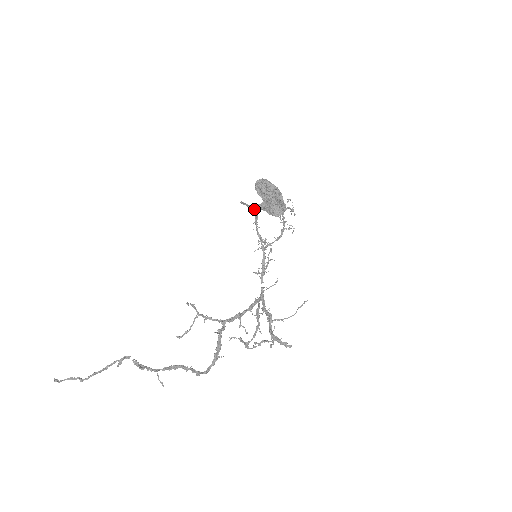
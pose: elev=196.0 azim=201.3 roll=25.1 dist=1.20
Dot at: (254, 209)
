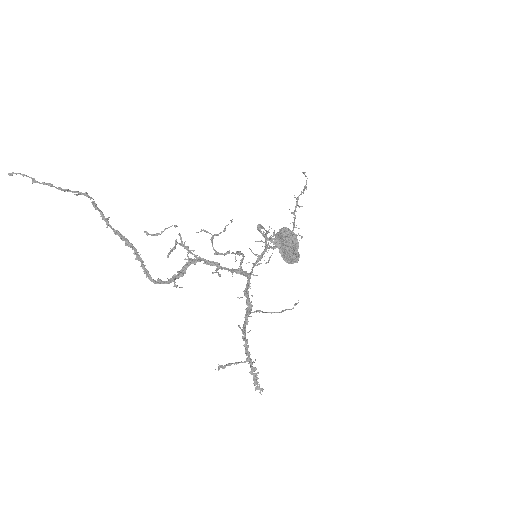
Dot at: occluded
